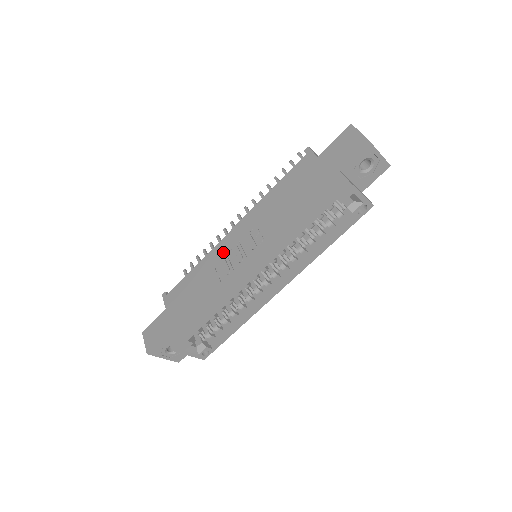
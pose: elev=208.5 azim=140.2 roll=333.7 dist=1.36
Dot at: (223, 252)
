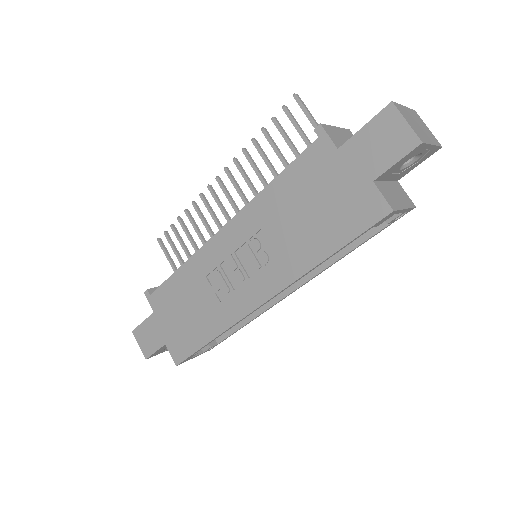
Dot at: (214, 260)
